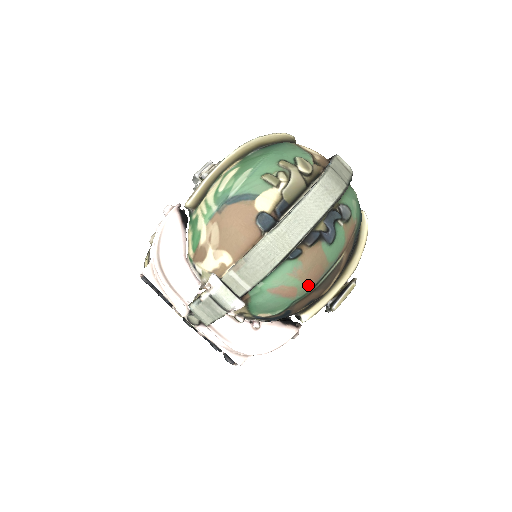
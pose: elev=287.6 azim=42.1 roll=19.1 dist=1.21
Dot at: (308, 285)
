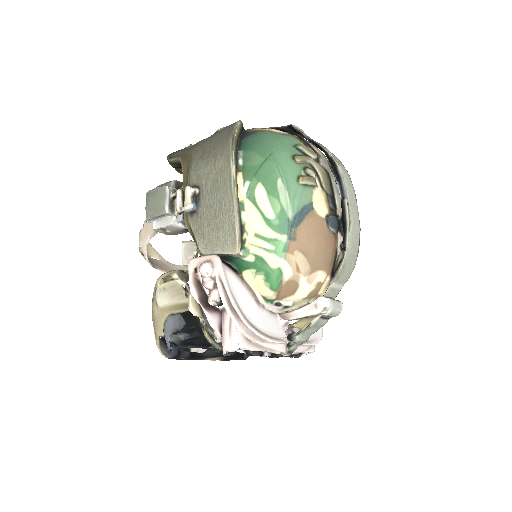
Dot at: occluded
